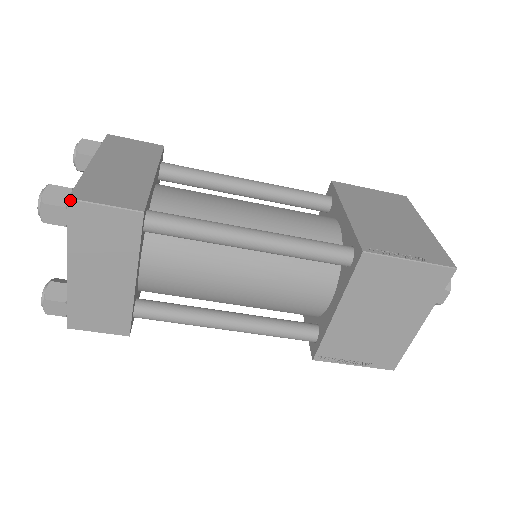
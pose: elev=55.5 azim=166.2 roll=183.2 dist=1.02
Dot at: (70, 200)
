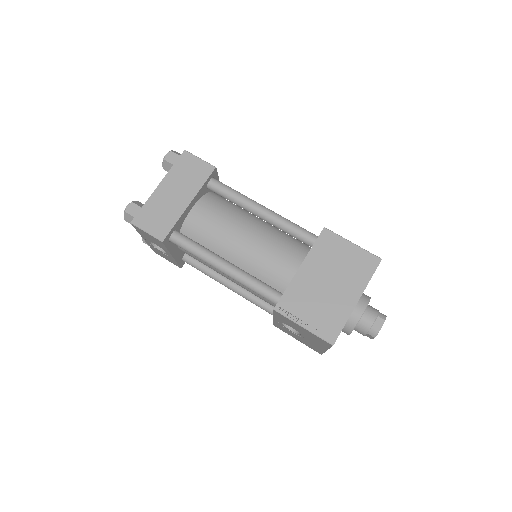
Dot at: (185, 151)
